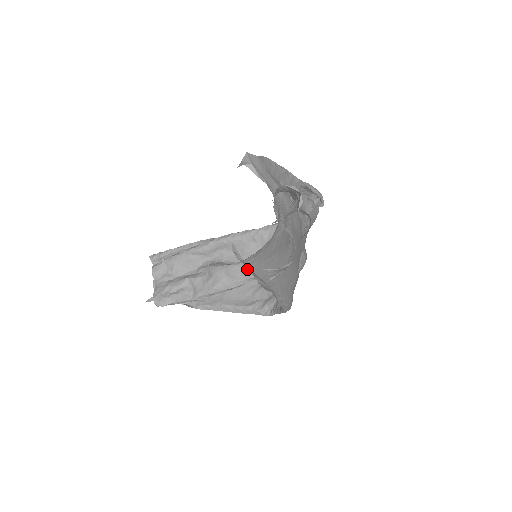
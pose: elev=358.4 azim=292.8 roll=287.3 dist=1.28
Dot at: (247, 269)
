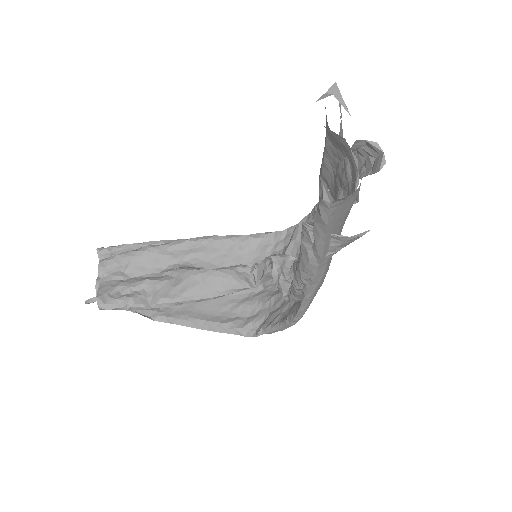
Dot at: (231, 277)
